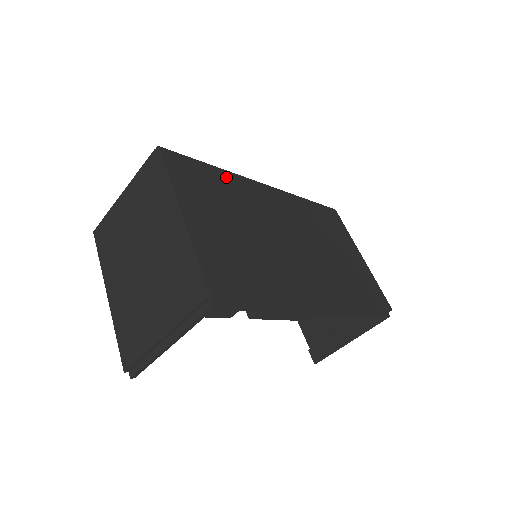
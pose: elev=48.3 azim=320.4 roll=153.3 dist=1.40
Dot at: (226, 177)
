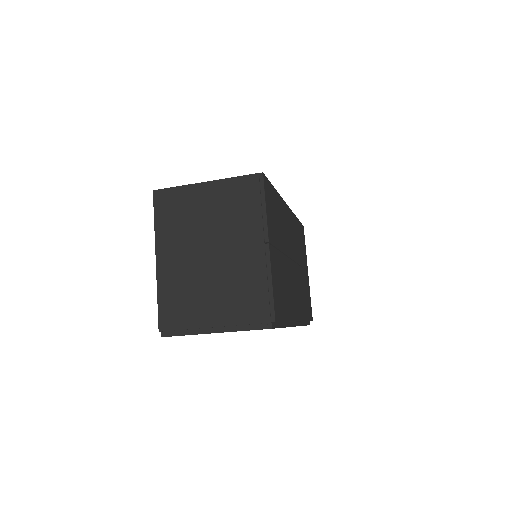
Dot at: (279, 202)
